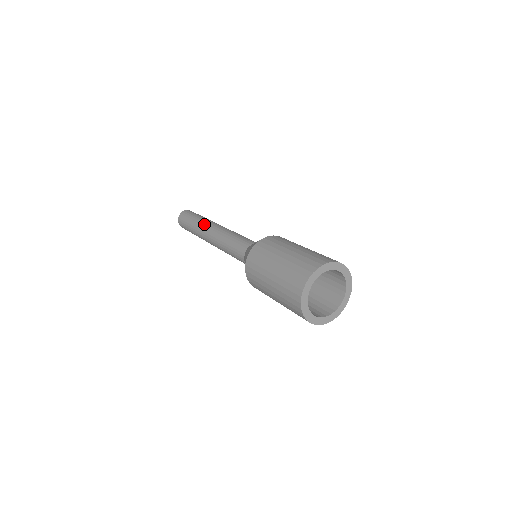
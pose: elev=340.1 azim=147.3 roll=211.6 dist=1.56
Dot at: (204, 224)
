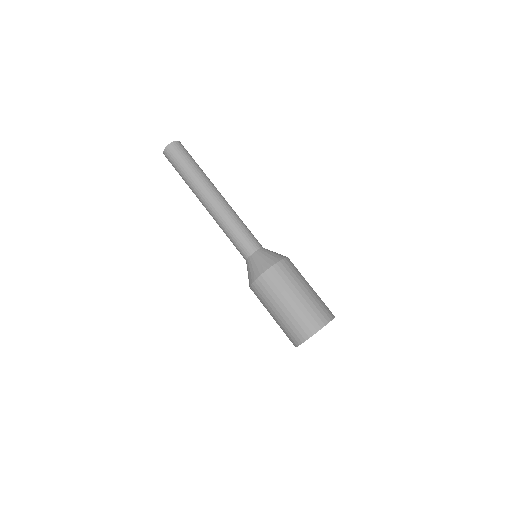
Dot at: (196, 193)
